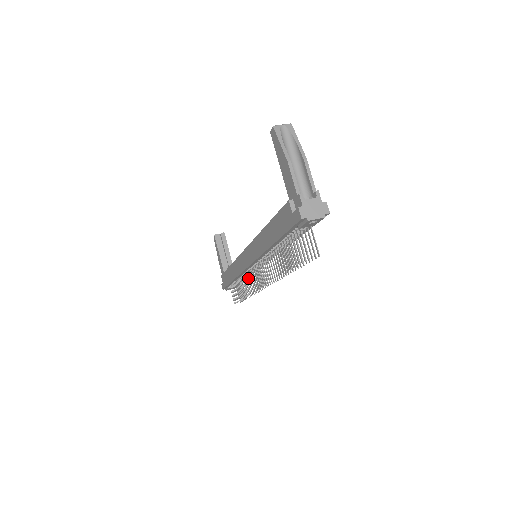
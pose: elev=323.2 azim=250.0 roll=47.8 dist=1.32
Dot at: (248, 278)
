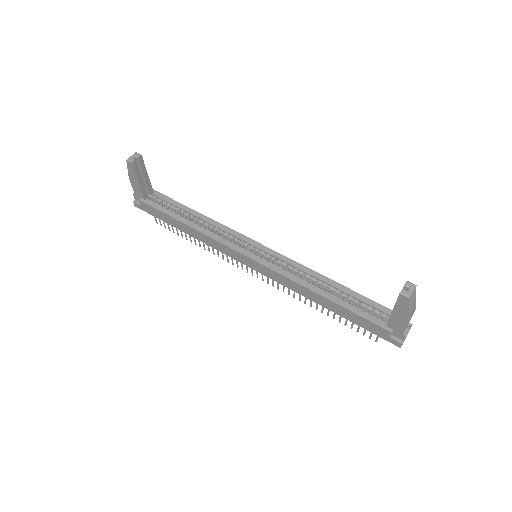
Dot at: occluded
